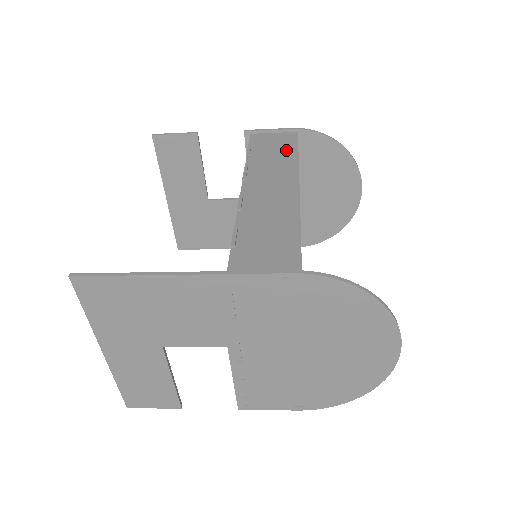
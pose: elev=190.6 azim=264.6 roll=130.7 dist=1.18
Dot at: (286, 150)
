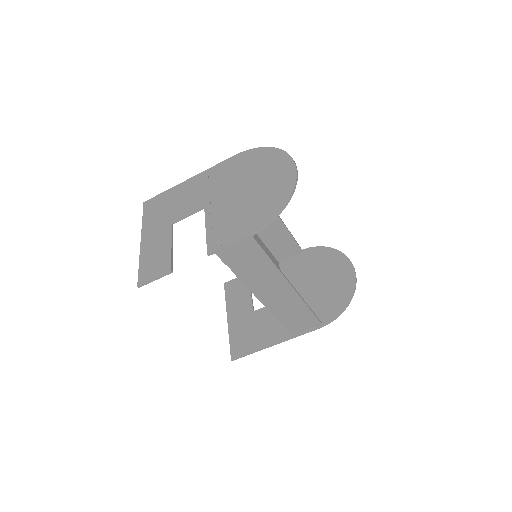
Dot at: (286, 239)
